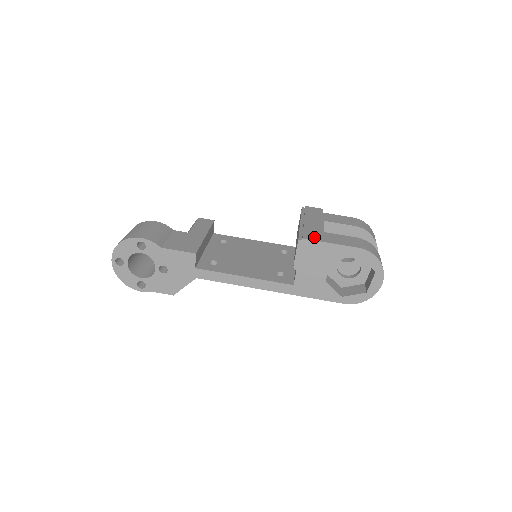
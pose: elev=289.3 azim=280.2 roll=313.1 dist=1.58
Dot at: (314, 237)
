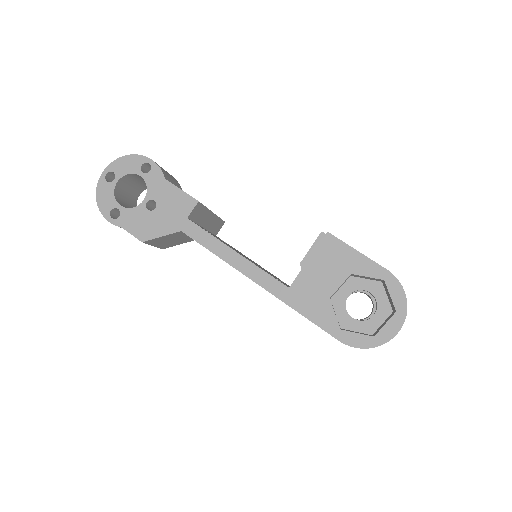
Dot at: occluded
